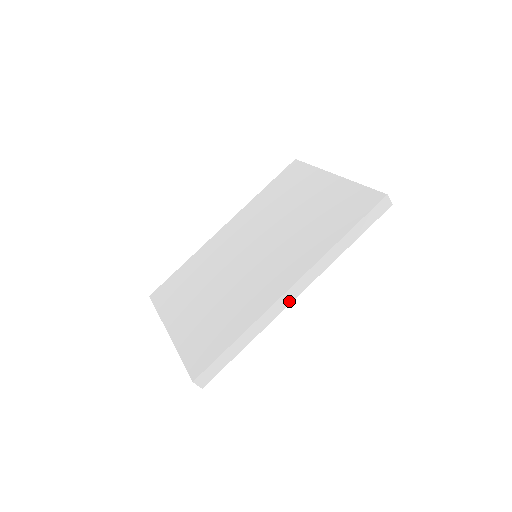
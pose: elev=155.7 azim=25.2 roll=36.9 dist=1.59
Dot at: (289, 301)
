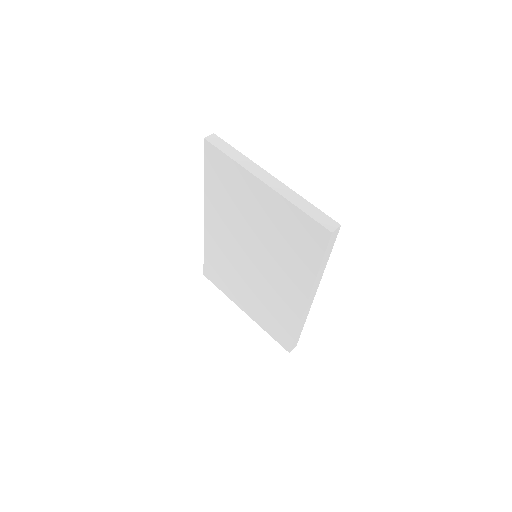
Dot at: (310, 304)
